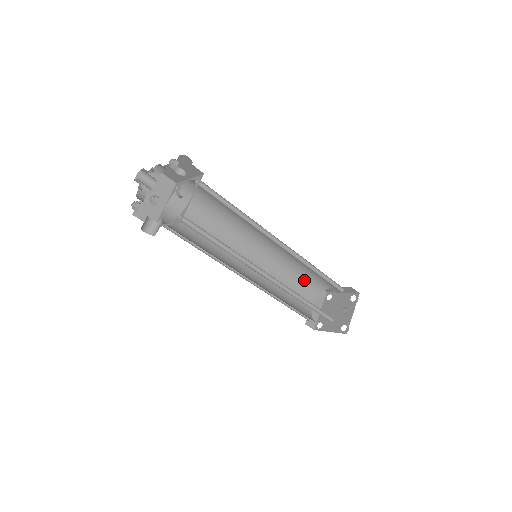
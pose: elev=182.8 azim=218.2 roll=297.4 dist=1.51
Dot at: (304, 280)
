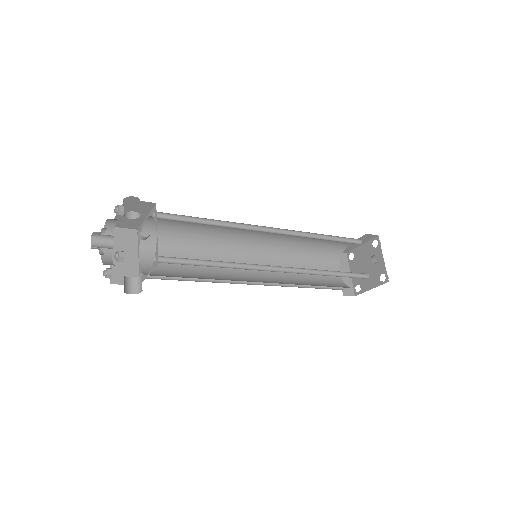
Dot at: (317, 254)
